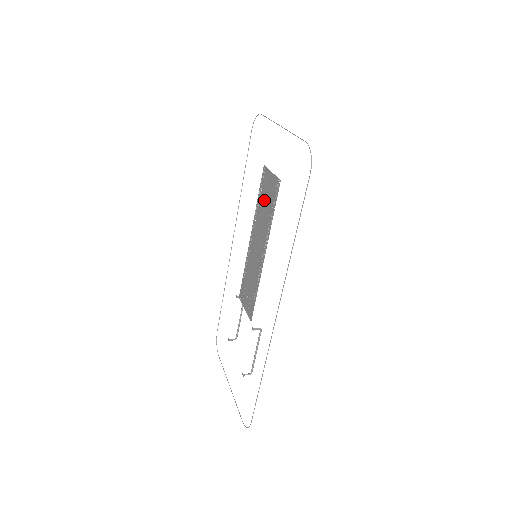
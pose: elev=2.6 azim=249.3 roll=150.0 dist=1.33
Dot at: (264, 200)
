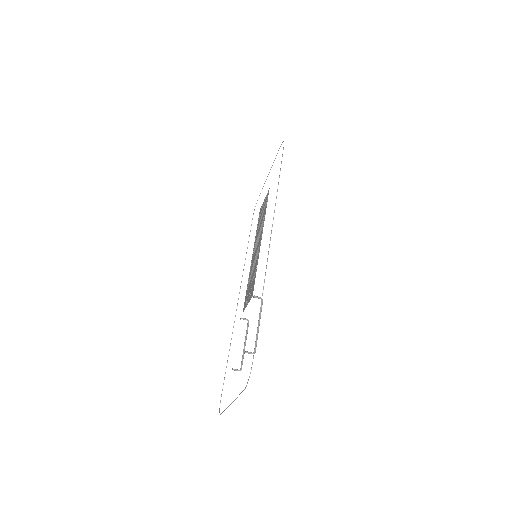
Dot at: (260, 219)
